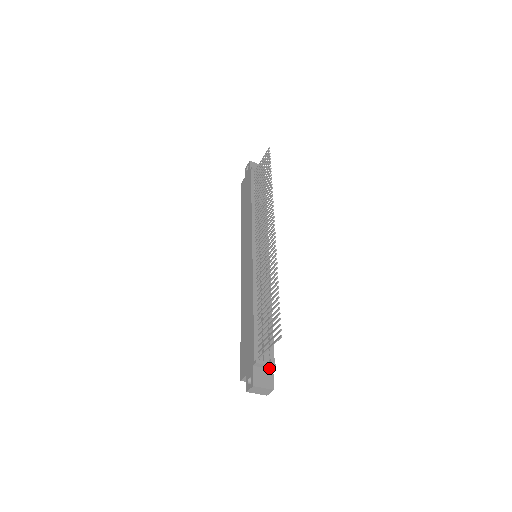
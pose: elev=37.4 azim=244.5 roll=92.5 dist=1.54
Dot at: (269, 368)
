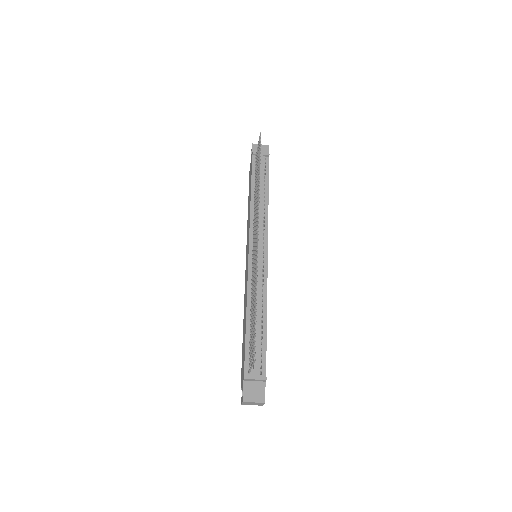
Dot at: (261, 381)
